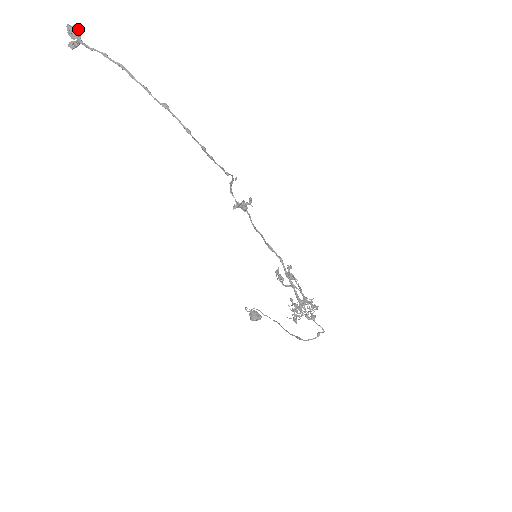
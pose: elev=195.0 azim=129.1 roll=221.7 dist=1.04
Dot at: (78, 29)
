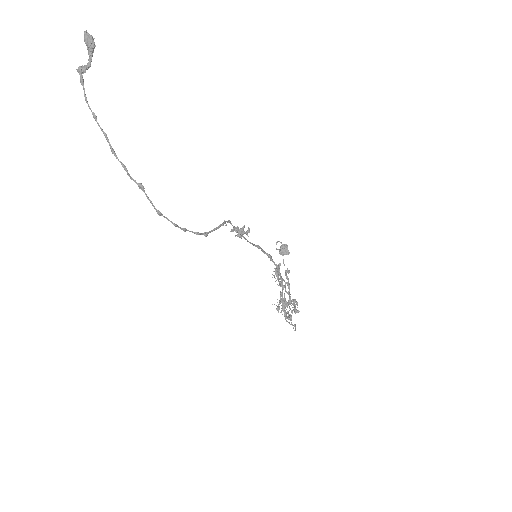
Dot at: (93, 42)
